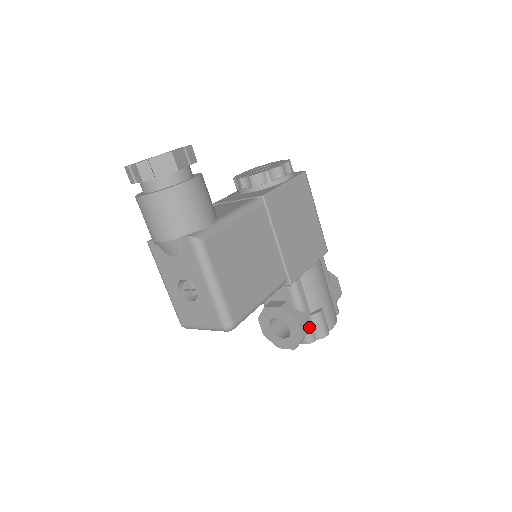
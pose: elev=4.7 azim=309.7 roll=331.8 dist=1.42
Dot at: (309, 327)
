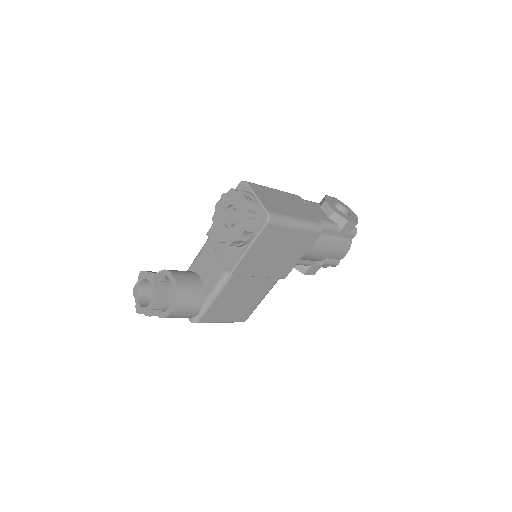
Dot at: (319, 267)
